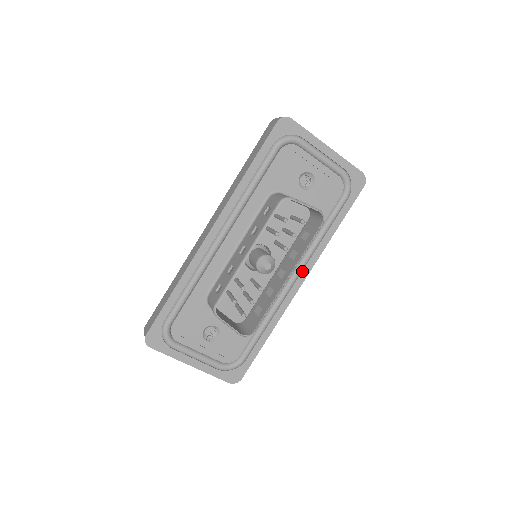
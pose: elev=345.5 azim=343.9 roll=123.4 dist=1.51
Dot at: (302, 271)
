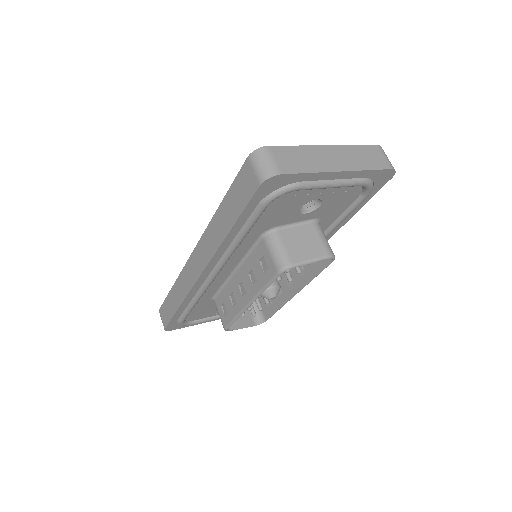
Dot at: occluded
